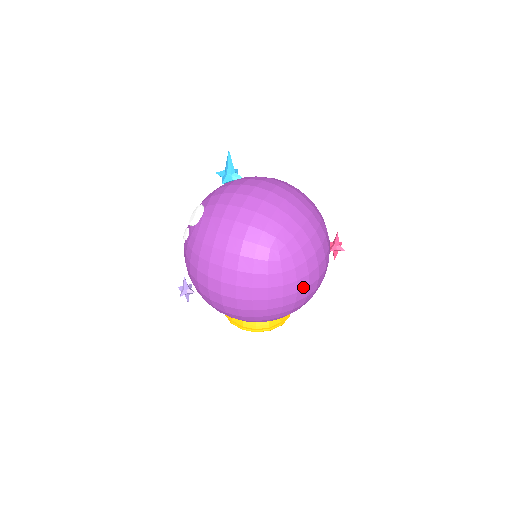
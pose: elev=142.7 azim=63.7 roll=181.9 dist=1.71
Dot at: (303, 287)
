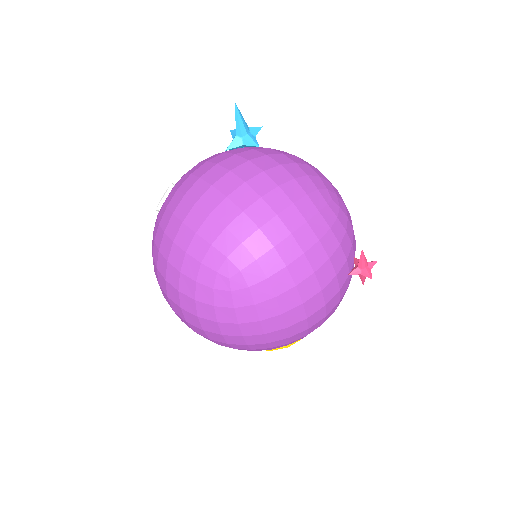
Dot at: (275, 328)
